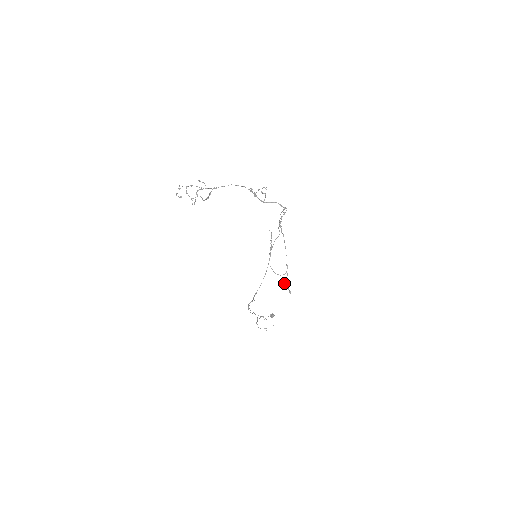
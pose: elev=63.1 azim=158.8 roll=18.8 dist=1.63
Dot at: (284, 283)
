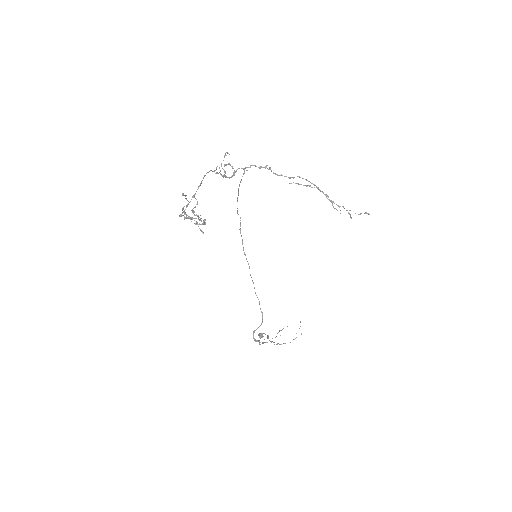
Dot at: (355, 213)
